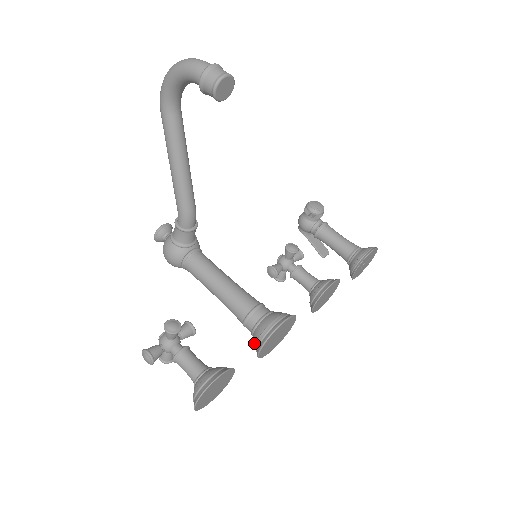
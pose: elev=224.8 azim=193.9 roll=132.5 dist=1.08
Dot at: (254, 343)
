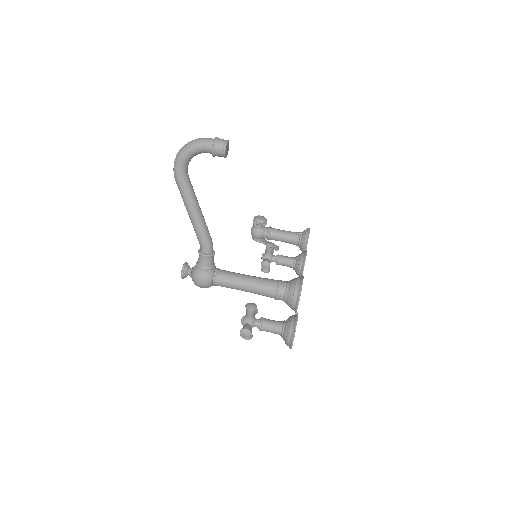
Dot at: (290, 303)
